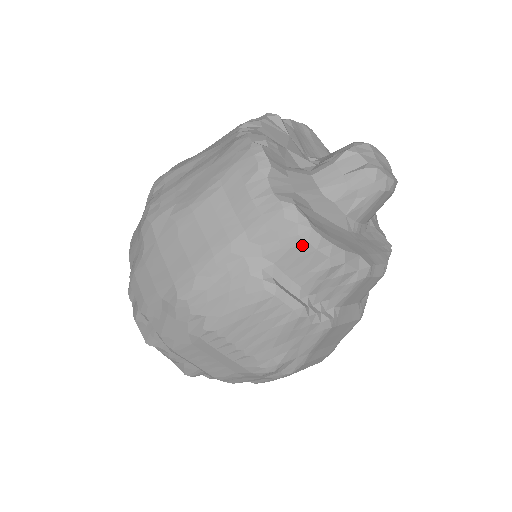
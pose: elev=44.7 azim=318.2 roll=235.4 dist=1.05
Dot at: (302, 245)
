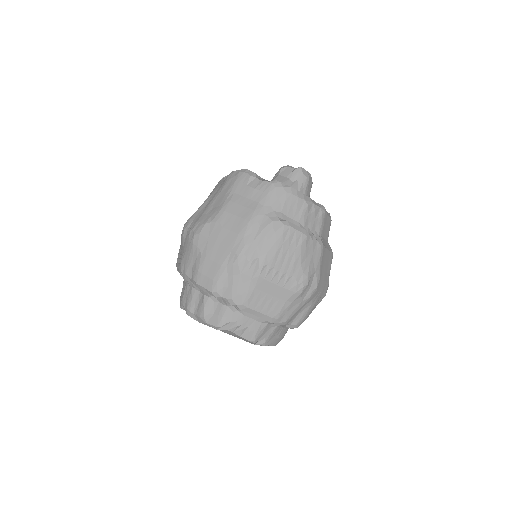
Dot at: (290, 197)
